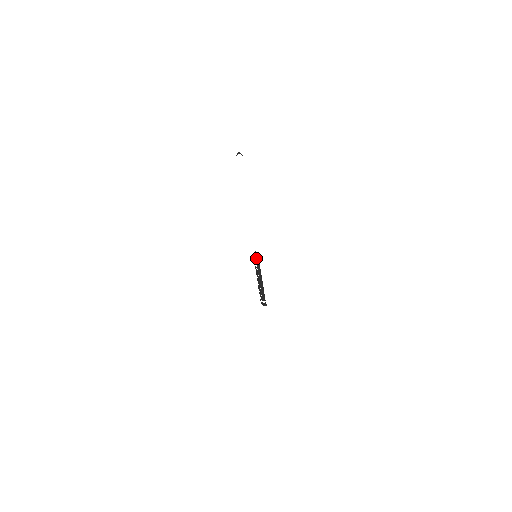
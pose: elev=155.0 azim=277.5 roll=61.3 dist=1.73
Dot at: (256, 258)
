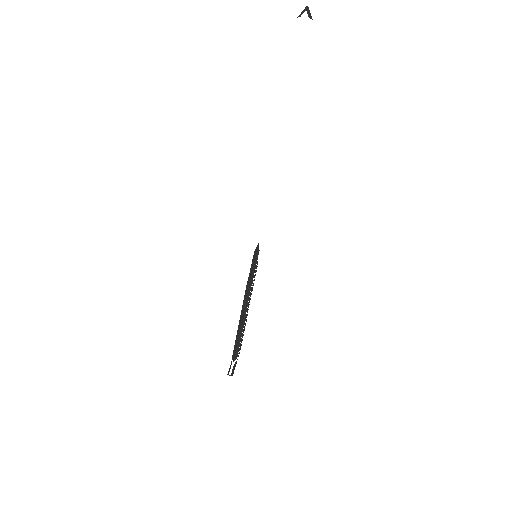
Dot at: (251, 265)
